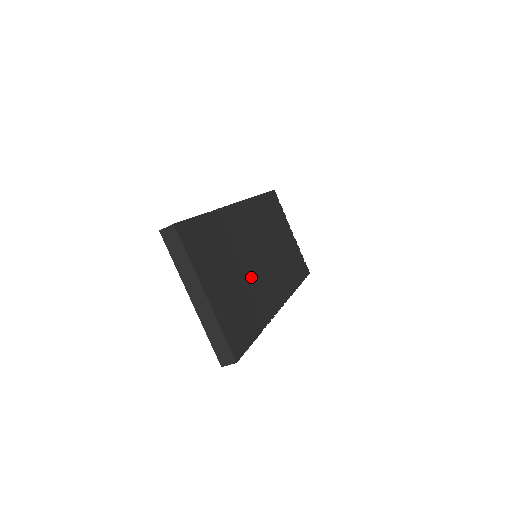
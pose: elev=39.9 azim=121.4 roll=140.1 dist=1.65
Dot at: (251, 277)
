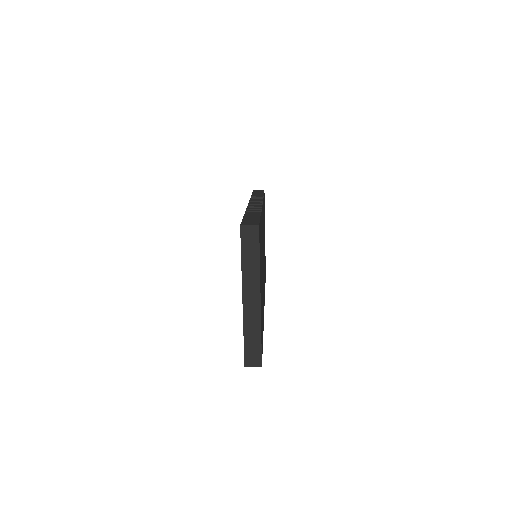
Dot at: occluded
